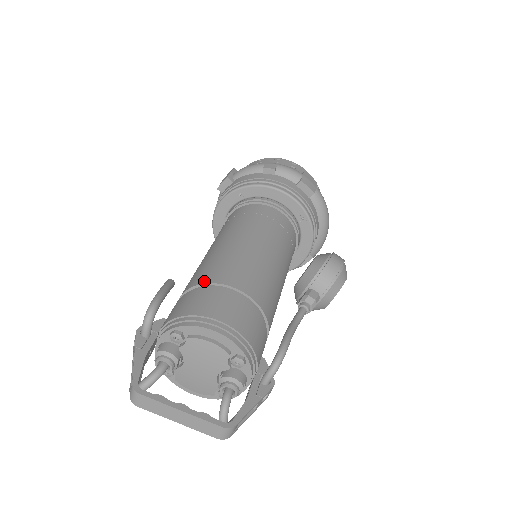
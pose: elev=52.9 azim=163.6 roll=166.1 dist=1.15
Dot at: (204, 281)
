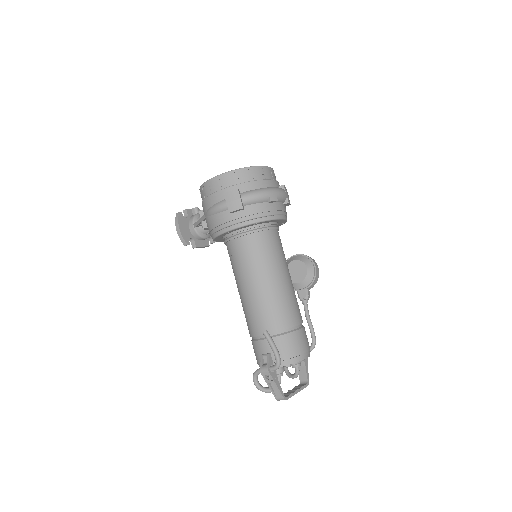
Dot at: (286, 327)
